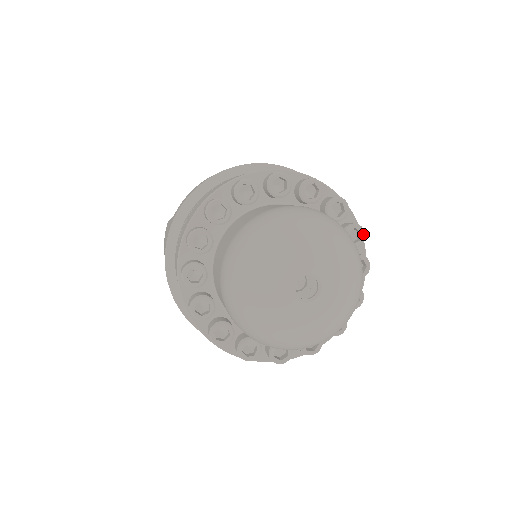
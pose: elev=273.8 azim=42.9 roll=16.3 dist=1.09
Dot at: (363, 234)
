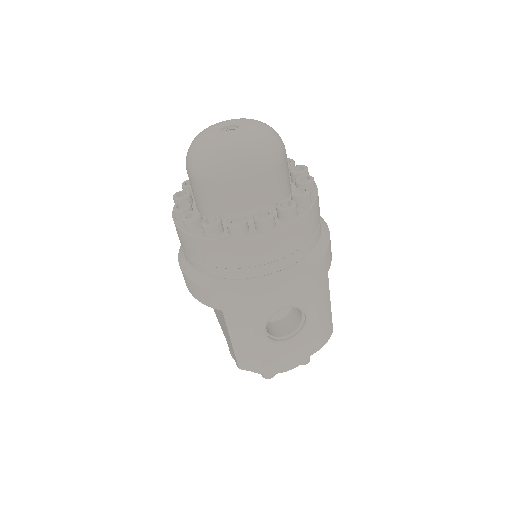
Dot at: (312, 179)
